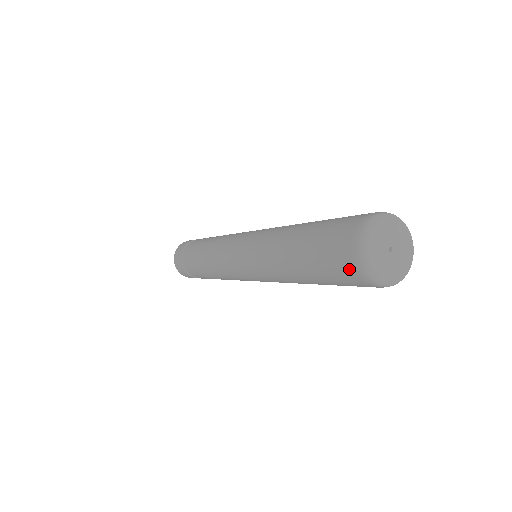
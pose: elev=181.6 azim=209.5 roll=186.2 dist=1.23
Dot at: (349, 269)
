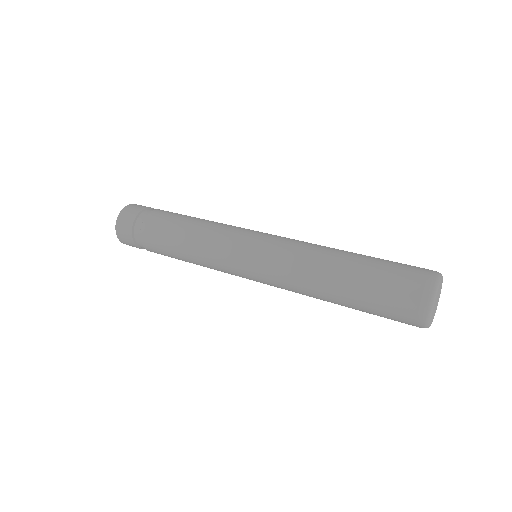
Dot at: (410, 318)
